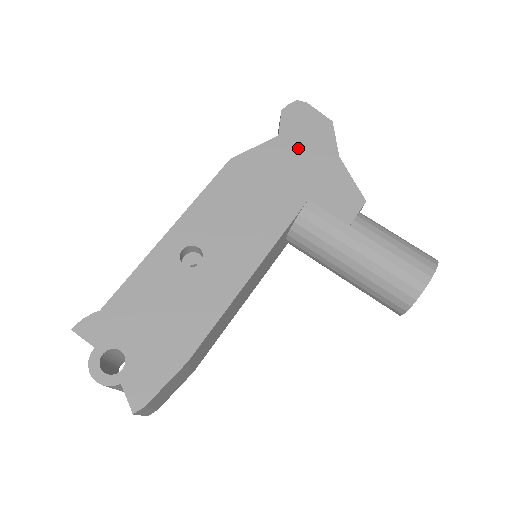
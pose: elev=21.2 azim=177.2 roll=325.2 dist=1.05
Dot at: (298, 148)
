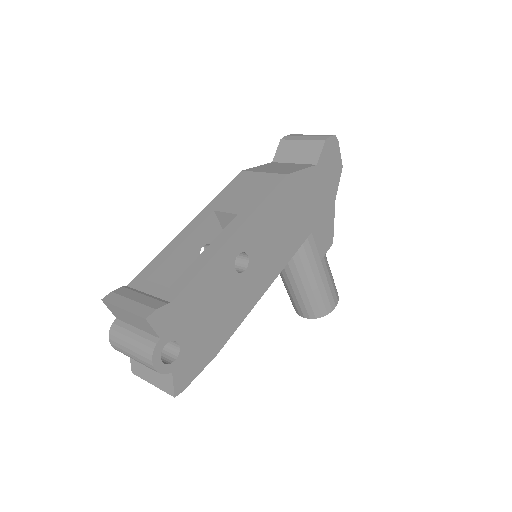
Dot at: (322, 183)
